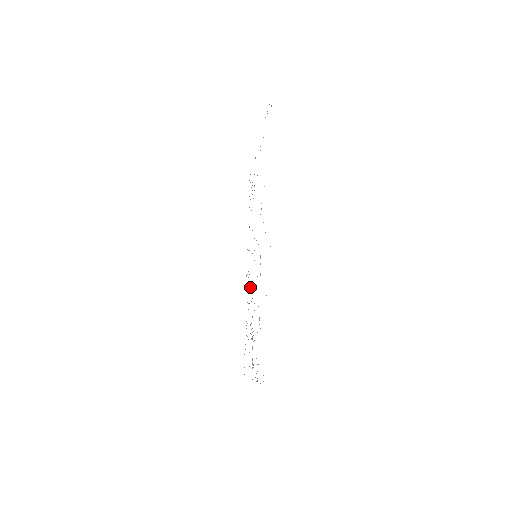
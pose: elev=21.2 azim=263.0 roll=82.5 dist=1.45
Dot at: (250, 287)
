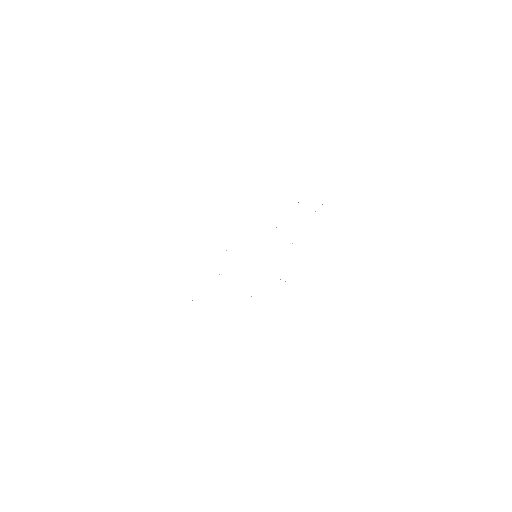
Dot at: occluded
